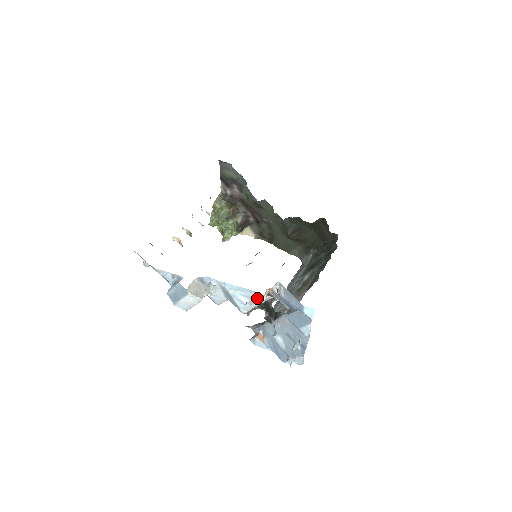
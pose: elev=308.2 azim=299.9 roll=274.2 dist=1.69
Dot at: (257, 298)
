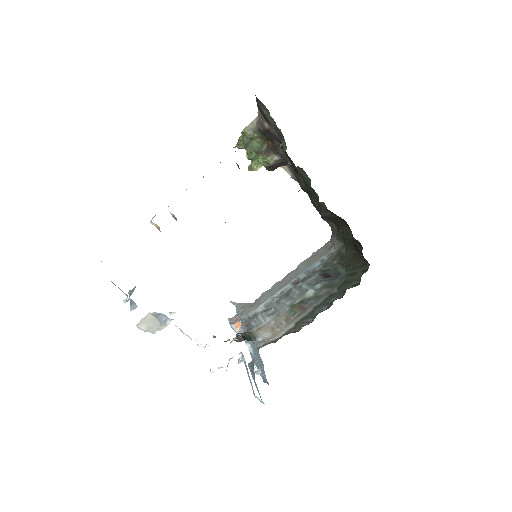
Dot at: occluded
